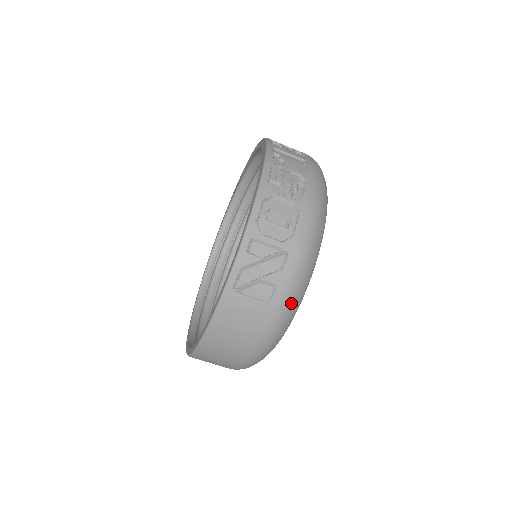
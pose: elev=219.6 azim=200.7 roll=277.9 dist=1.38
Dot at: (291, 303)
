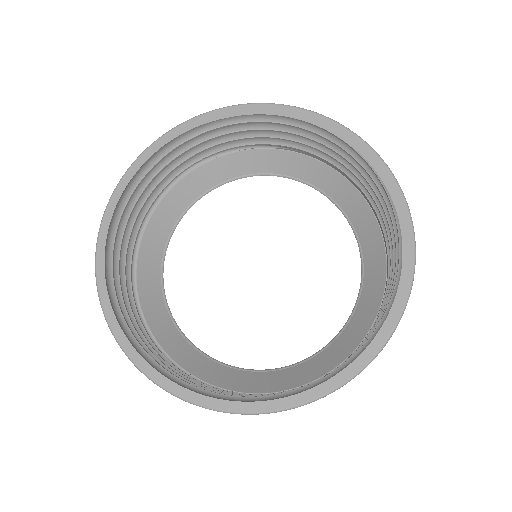
Dot at: occluded
